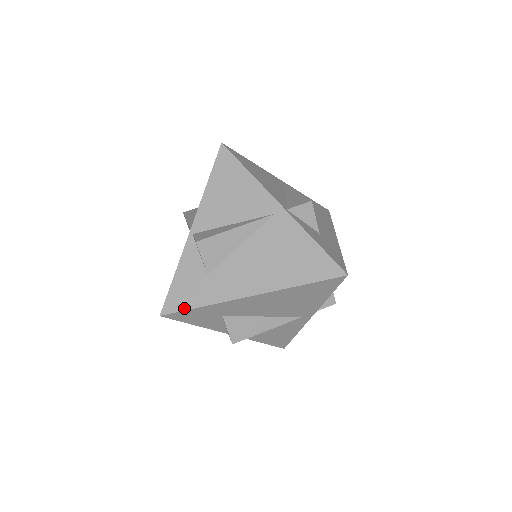
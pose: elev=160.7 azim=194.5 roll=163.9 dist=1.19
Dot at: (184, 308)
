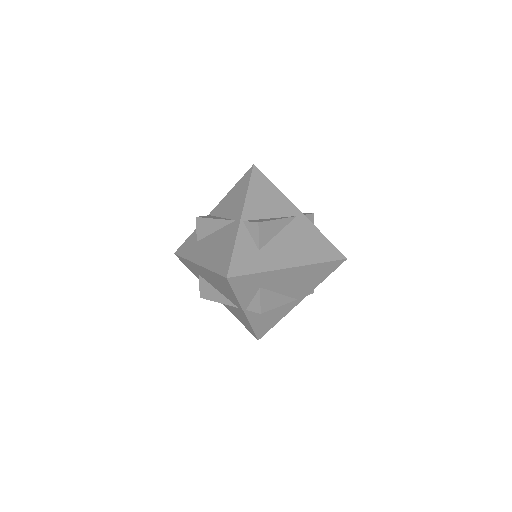
Dot at: (180, 255)
